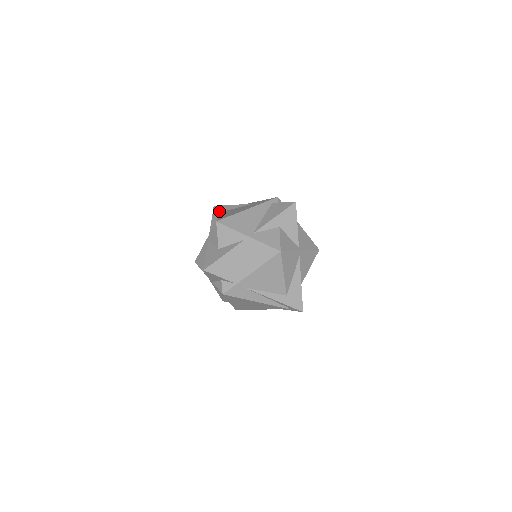
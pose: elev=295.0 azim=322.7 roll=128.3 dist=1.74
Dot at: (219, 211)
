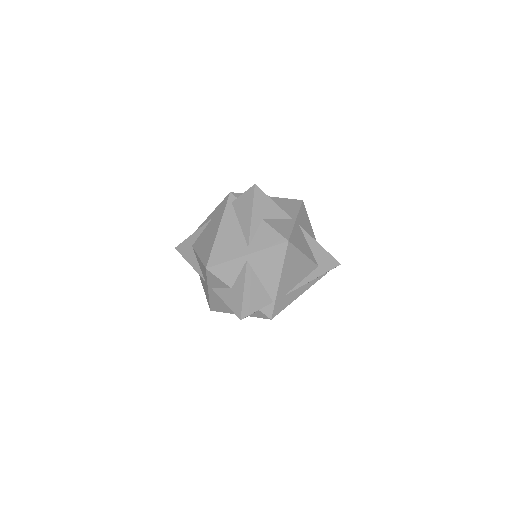
Dot at: (187, 250)
